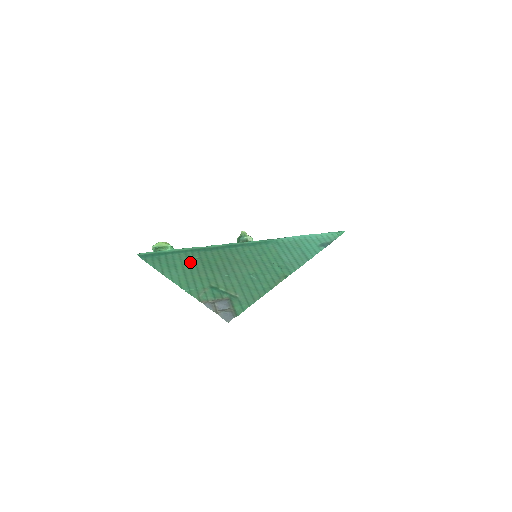
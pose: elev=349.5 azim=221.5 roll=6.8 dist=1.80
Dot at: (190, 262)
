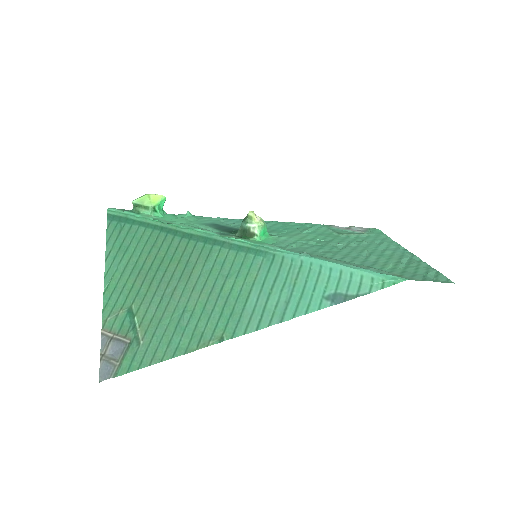
Dot at: (144, 251)
